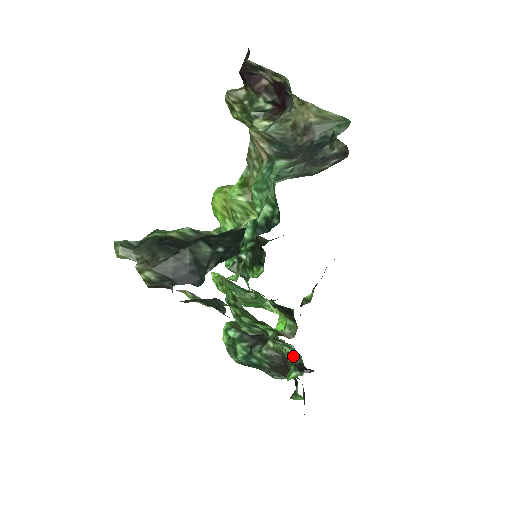
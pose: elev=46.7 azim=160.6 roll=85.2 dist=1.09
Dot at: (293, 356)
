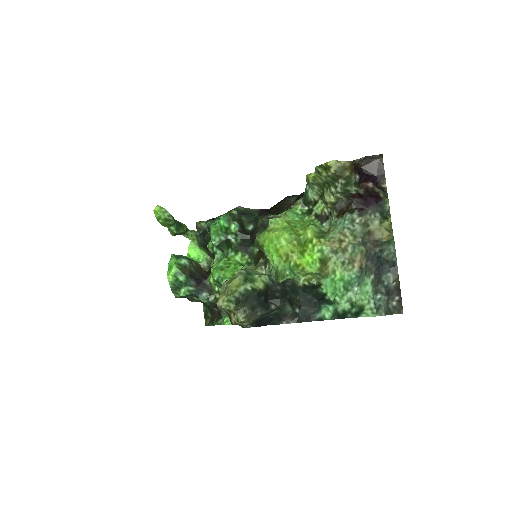
Dot at: occluded
